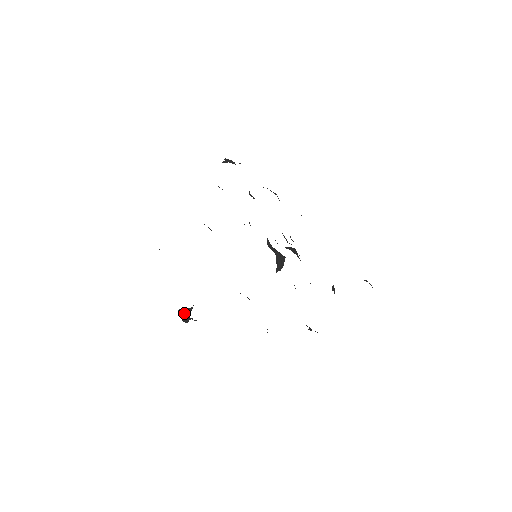
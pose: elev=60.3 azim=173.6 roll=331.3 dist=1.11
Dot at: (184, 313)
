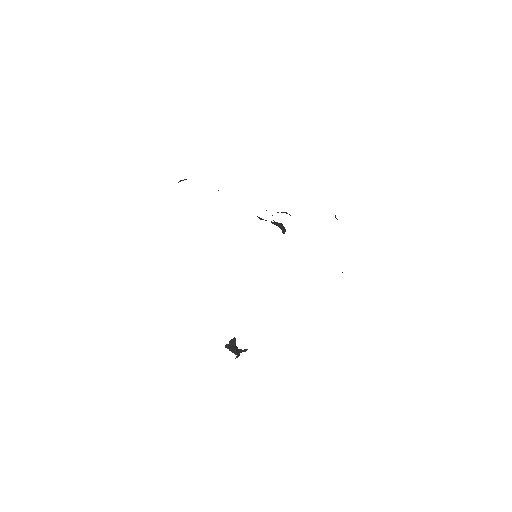
Dot at: (231, 347)
